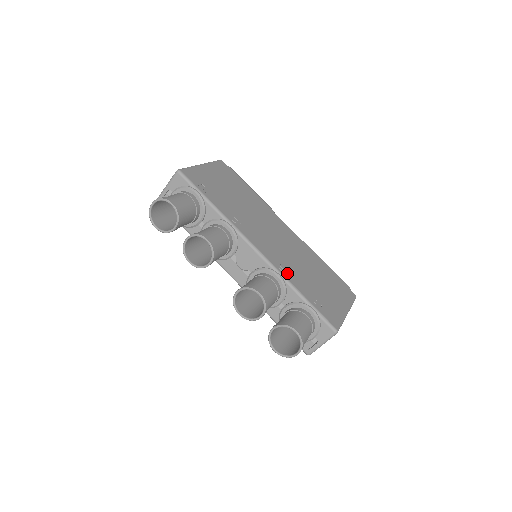
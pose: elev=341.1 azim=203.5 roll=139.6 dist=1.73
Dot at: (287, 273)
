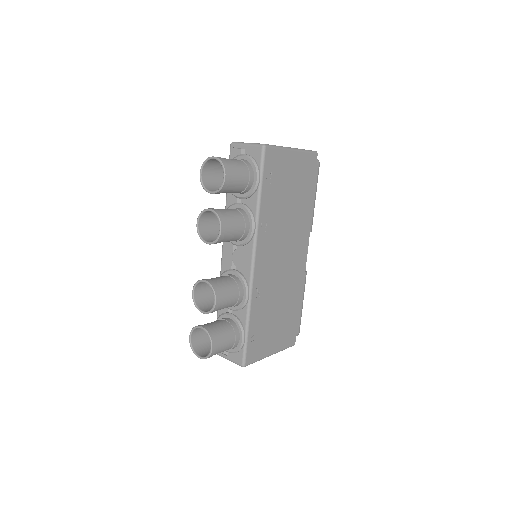
Dot at: (257, 297)
